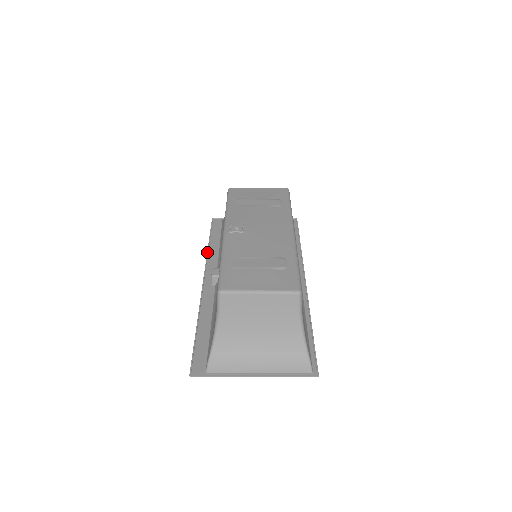
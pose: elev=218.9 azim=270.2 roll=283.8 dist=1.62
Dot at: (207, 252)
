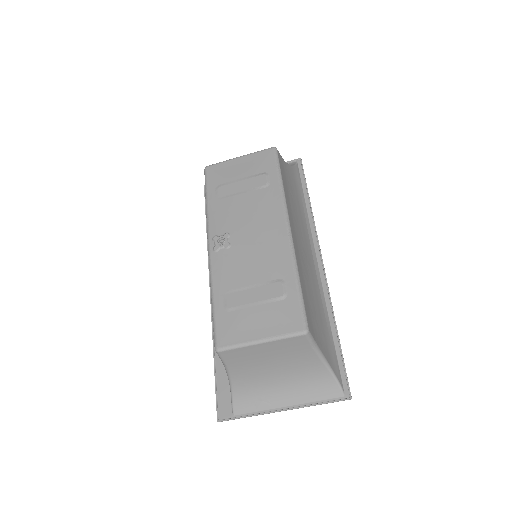
Dot at: (207, 242)
